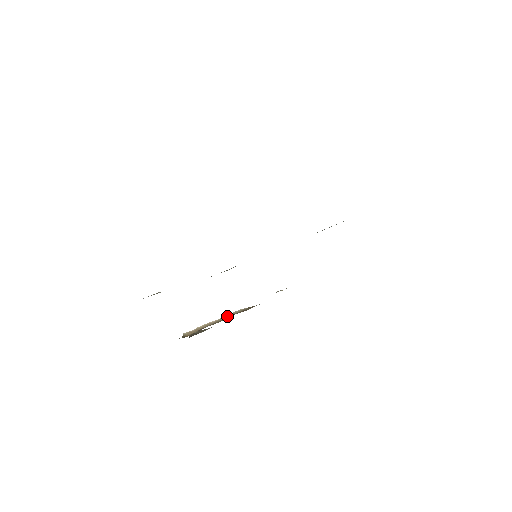
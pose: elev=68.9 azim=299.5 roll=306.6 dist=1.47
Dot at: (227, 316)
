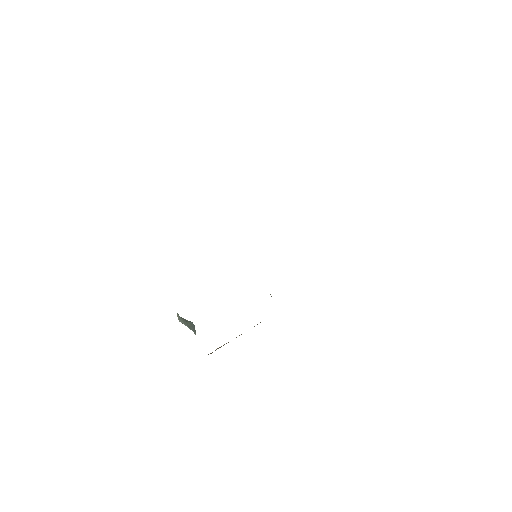
Dot at: (241, 334)
